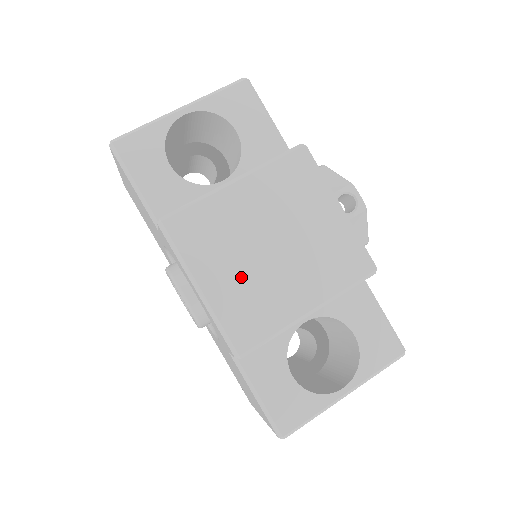
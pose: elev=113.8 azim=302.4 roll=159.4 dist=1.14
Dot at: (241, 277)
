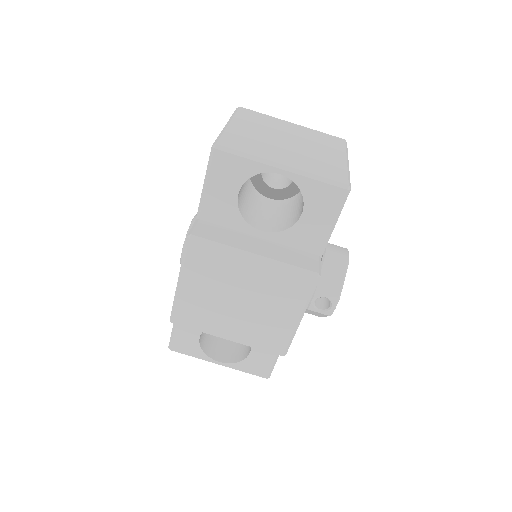
Dot at: (207, 298)
